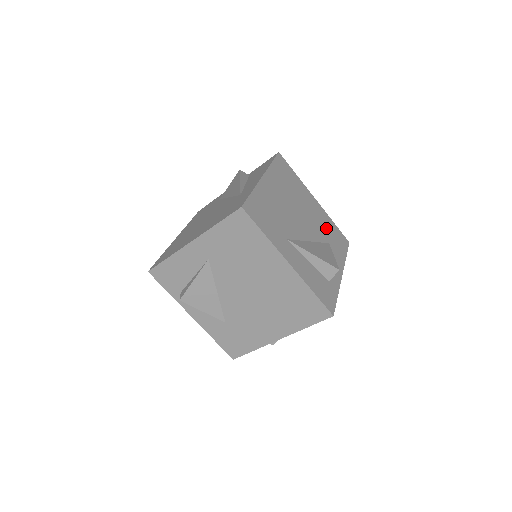
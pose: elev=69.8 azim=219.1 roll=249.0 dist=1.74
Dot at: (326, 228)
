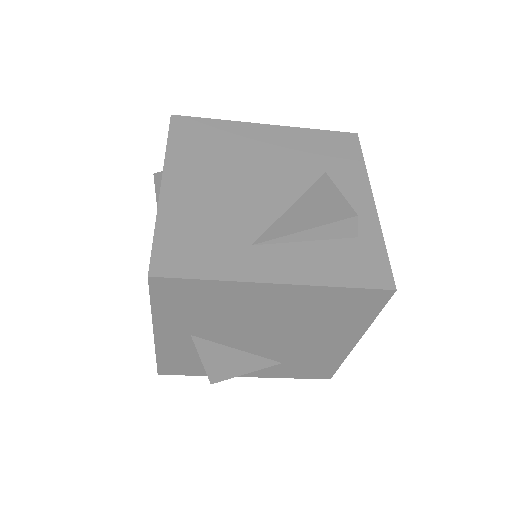
Dot at: (308, 152)
